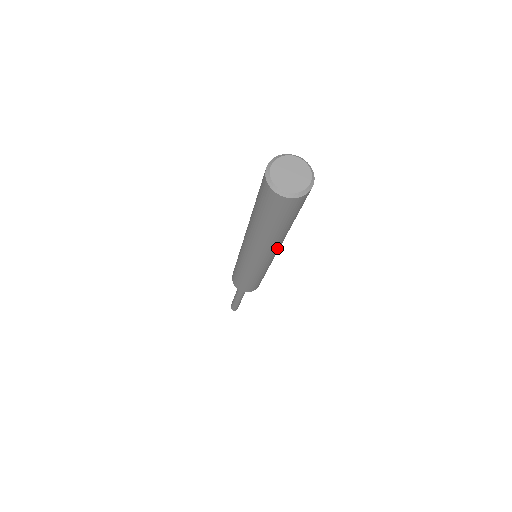
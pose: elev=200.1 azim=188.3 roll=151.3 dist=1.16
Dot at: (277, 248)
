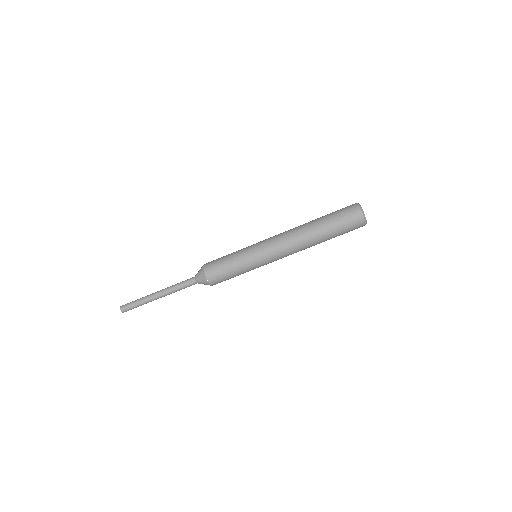
Dot at: (295, 247)
